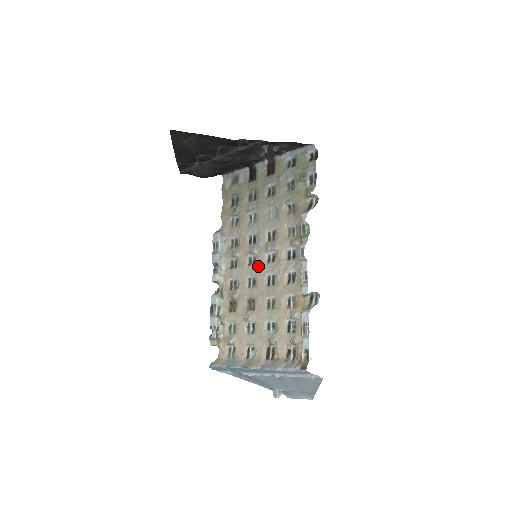
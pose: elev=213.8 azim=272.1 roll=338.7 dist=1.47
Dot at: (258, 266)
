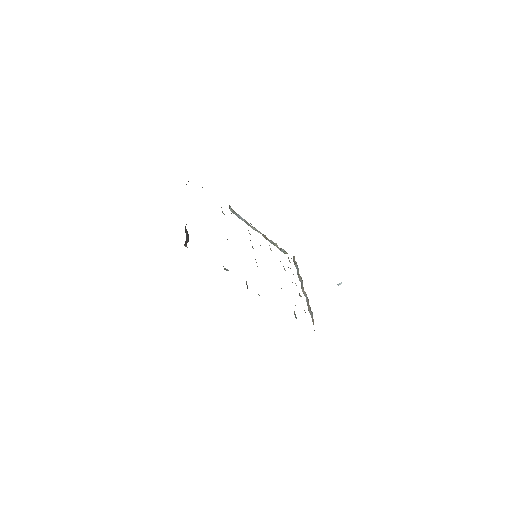
Dot at: occluded
